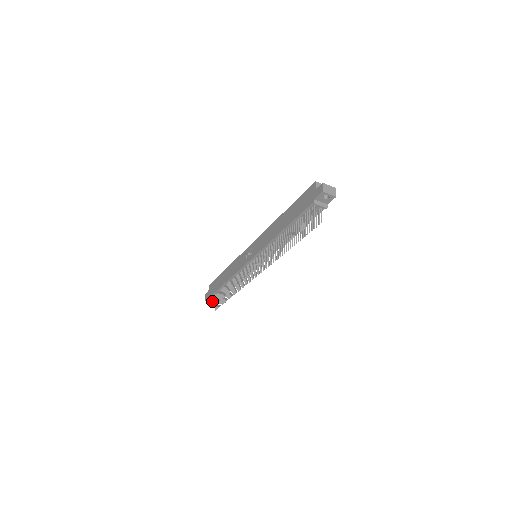
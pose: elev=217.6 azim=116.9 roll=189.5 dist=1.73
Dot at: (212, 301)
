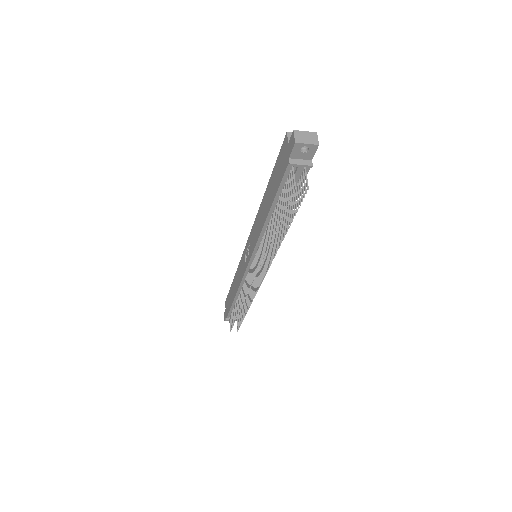
Dot at: (230, 321)
